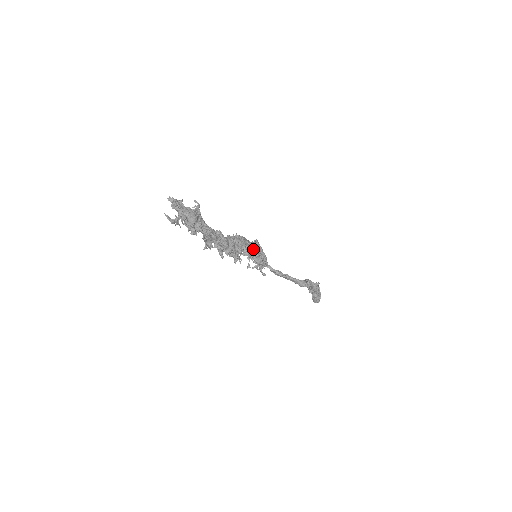
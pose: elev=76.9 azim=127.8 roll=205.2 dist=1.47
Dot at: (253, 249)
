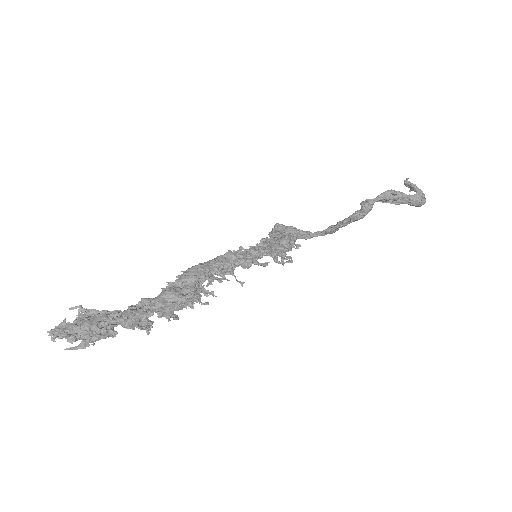
Dot at: (223, 263)
